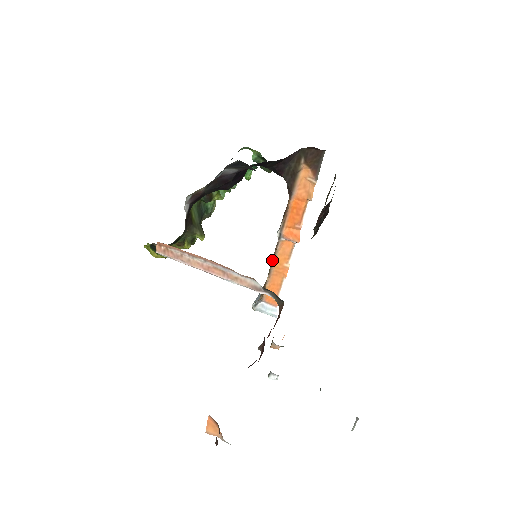
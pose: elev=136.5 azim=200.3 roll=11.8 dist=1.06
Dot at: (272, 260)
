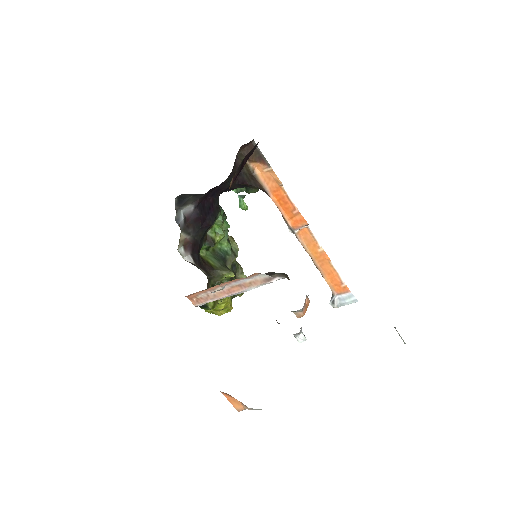
Dot at: occluded
